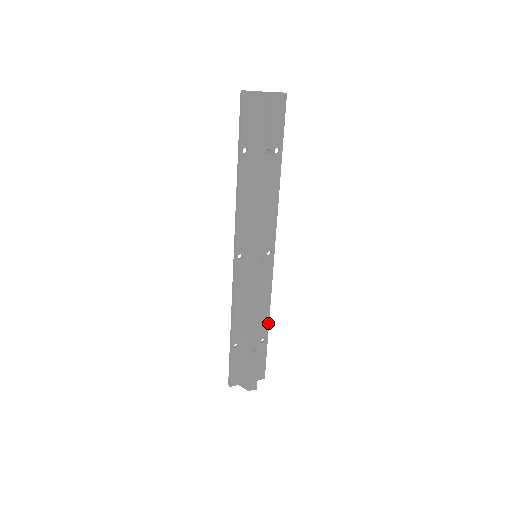
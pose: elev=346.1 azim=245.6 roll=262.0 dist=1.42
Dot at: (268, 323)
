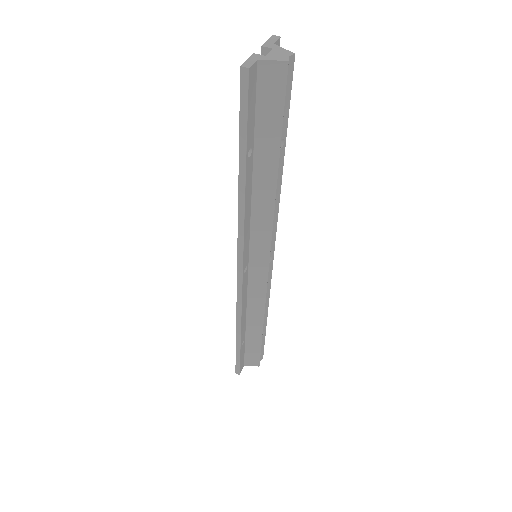
Dot at: occluded
